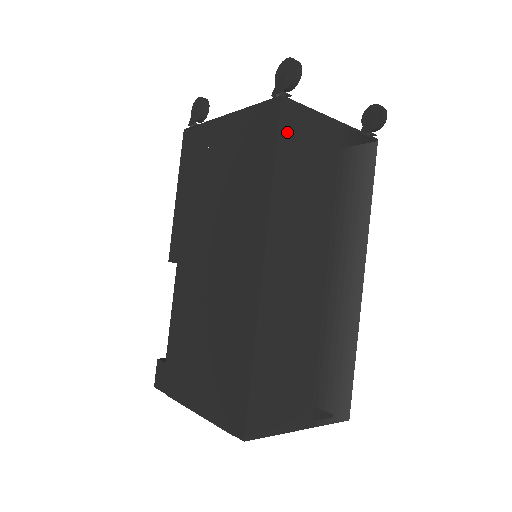
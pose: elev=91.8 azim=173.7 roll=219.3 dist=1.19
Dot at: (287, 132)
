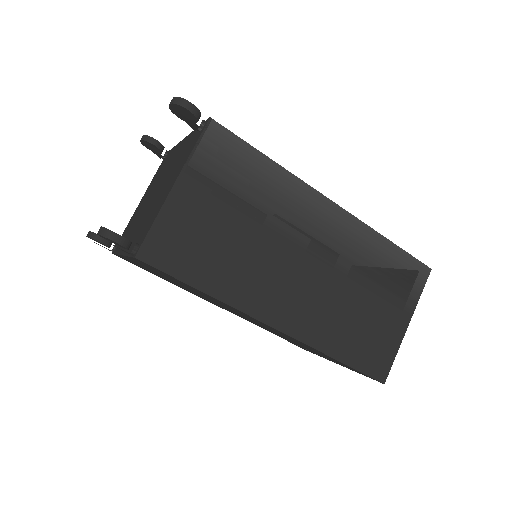
Dot at: (171, 262)
